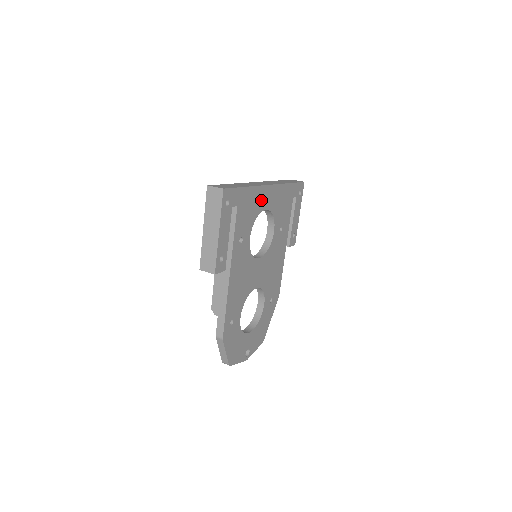
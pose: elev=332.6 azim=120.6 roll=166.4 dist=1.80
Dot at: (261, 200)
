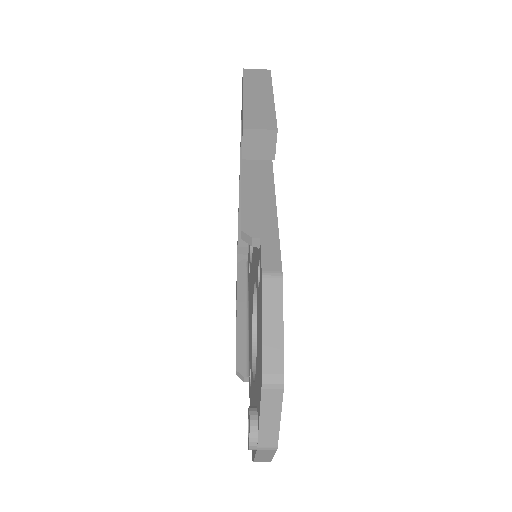
Dot at: occluded
